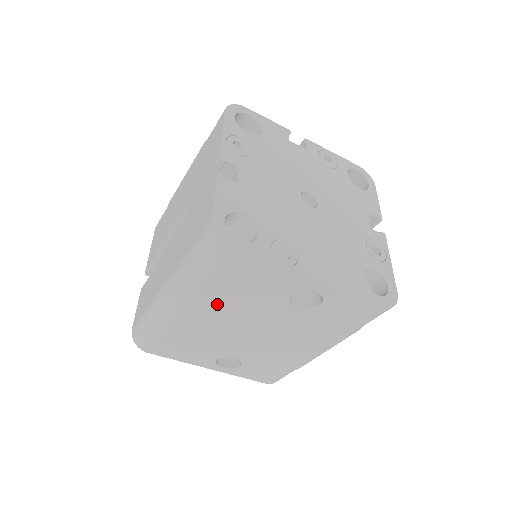
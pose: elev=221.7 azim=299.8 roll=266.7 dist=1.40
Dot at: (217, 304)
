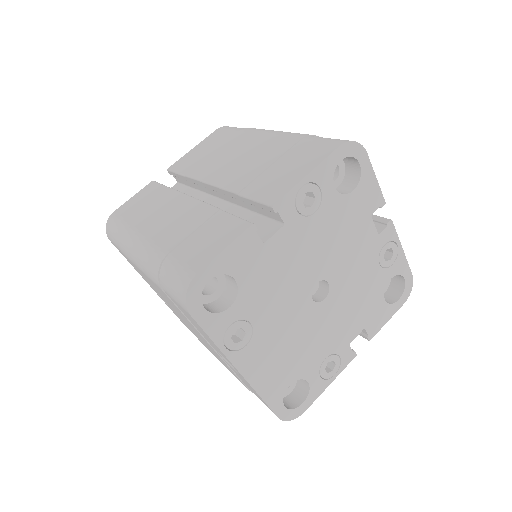
Dot at: (166, 297)
